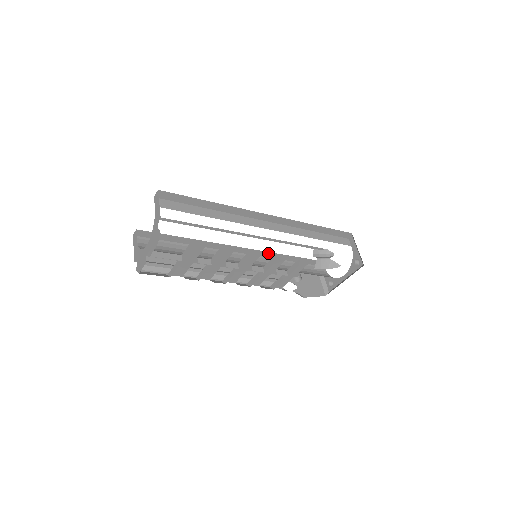
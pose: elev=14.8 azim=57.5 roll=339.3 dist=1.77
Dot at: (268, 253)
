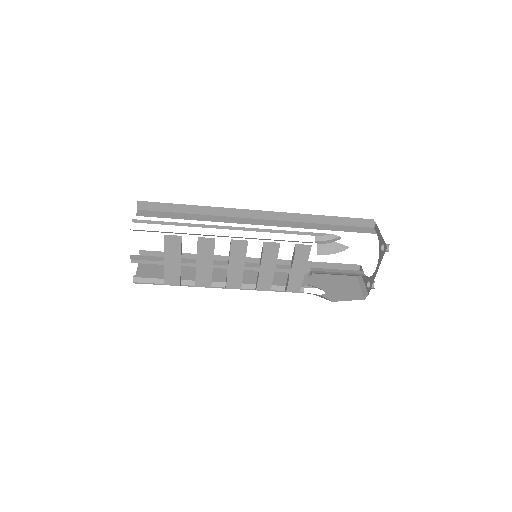
Dot at: (288, 262)
